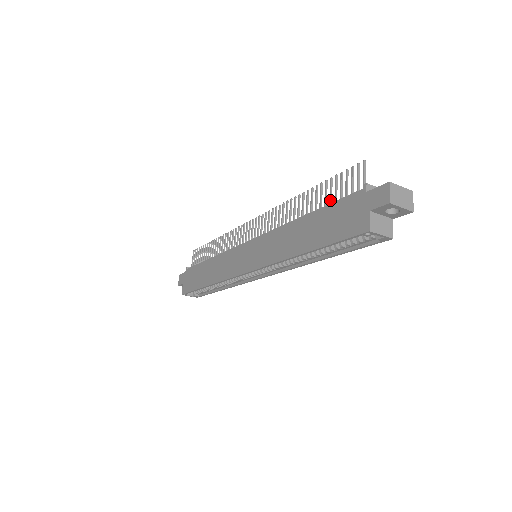
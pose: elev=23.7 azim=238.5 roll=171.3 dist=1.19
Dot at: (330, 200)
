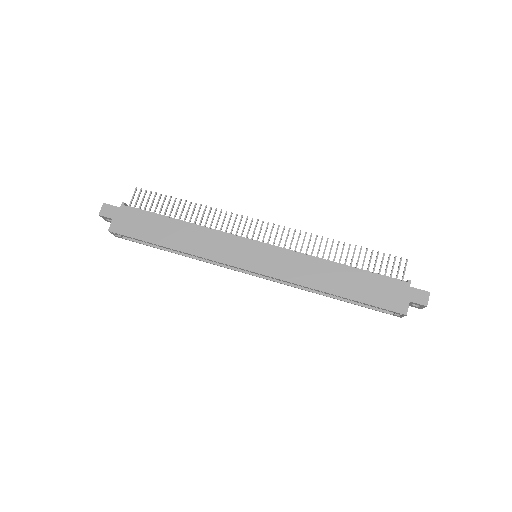
Dot at: occluded
